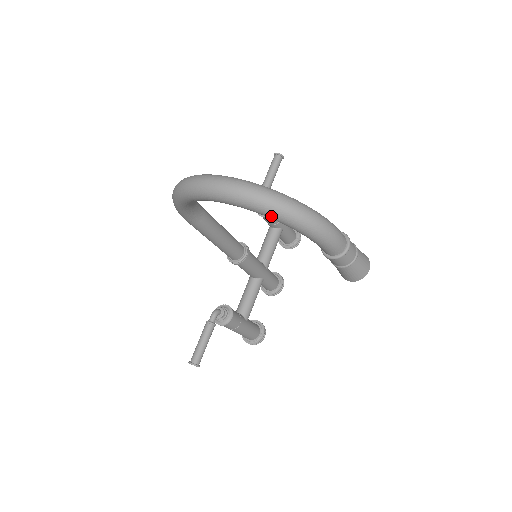
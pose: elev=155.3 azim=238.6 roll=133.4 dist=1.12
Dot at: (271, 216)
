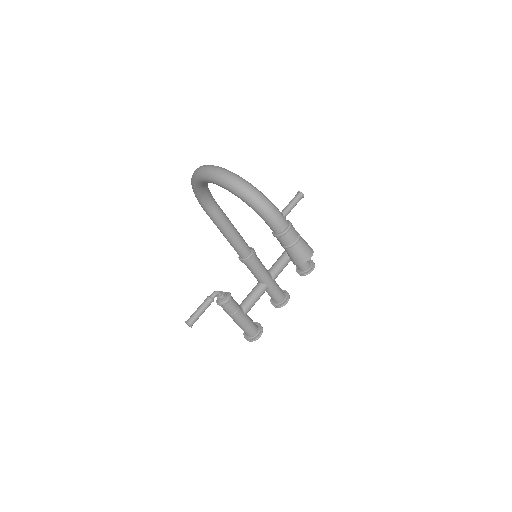
Dot at: (233, 191)
